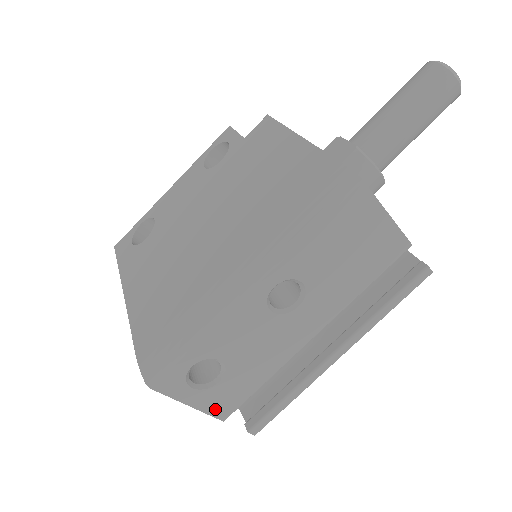
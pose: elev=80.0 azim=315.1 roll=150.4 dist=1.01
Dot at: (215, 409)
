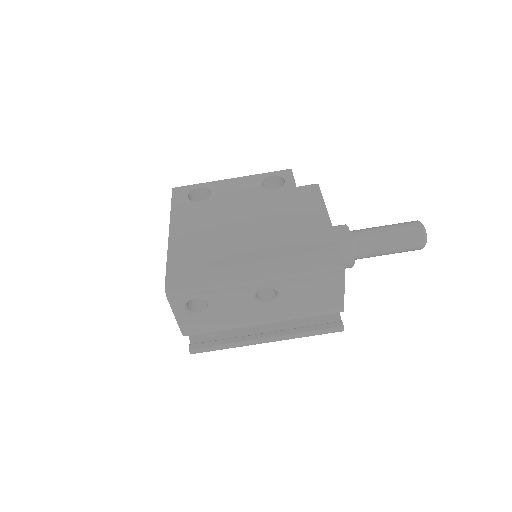
Dot at: (185, 327)
